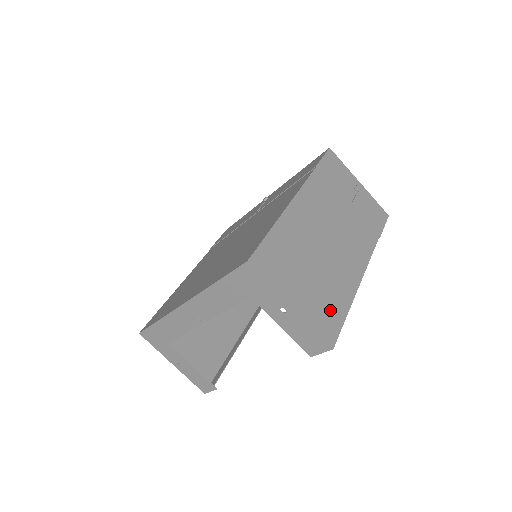
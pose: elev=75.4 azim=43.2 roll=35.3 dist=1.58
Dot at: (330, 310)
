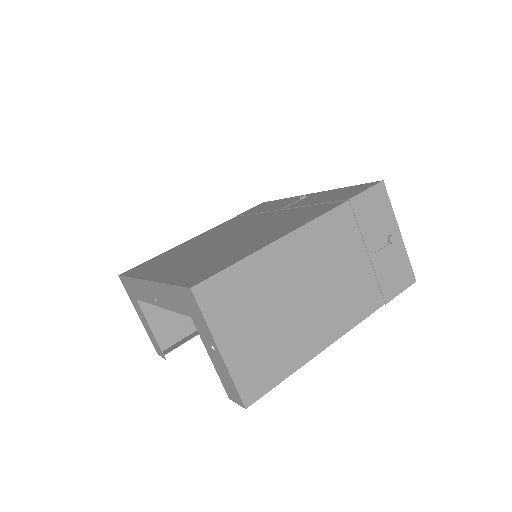
Dot at: (267, 367)
